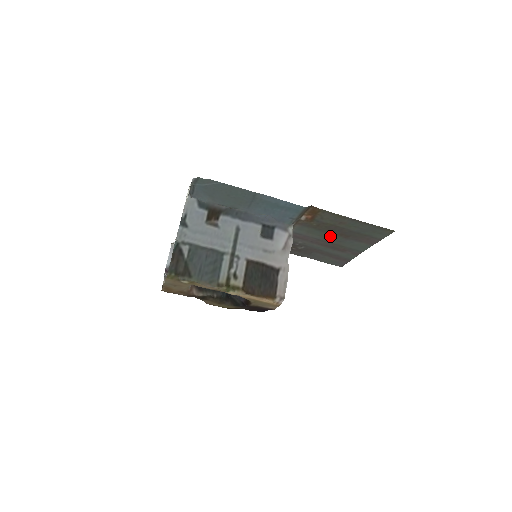
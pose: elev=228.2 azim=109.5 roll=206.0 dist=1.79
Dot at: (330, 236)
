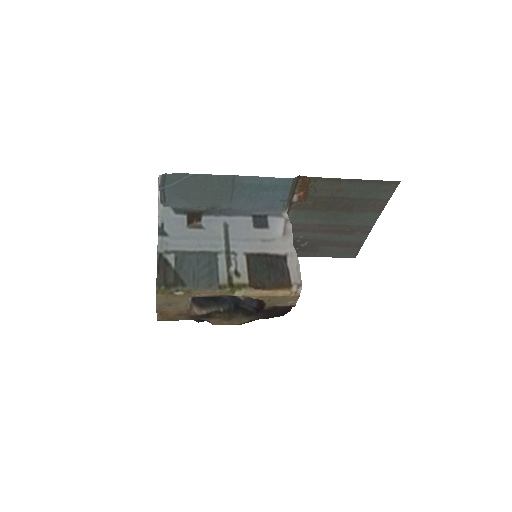
Dot at: (331, 215)
